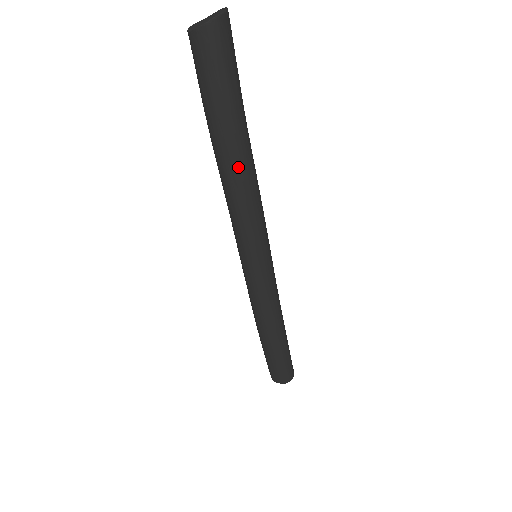
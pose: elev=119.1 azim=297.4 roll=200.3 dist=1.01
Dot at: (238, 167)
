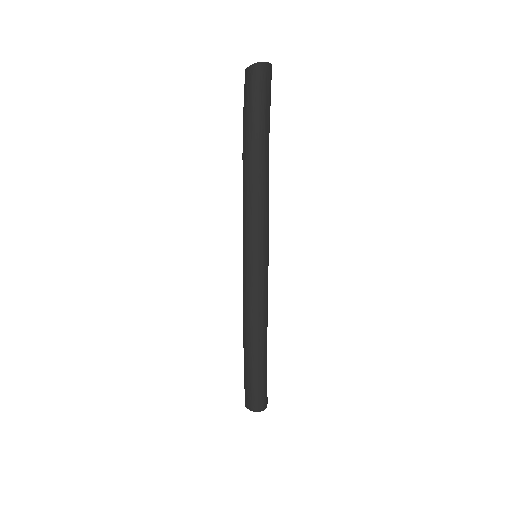
Dot at: (253, 165)
